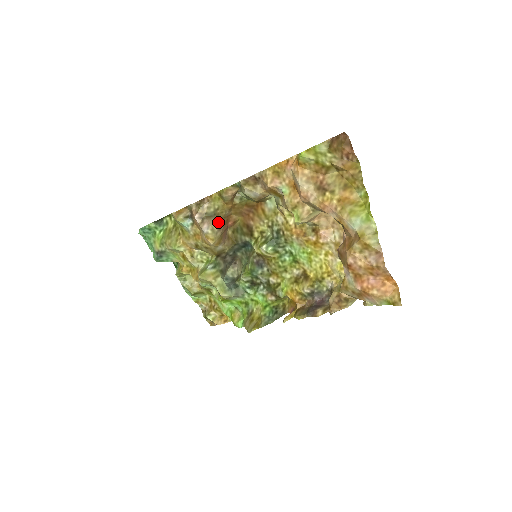
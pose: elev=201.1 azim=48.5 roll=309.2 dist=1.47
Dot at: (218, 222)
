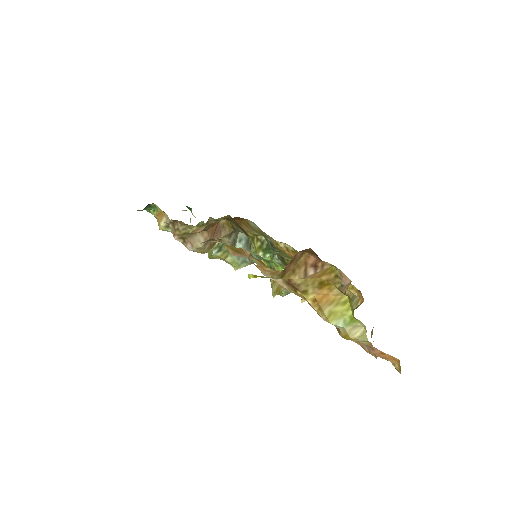
Dot at: (201, 238)
